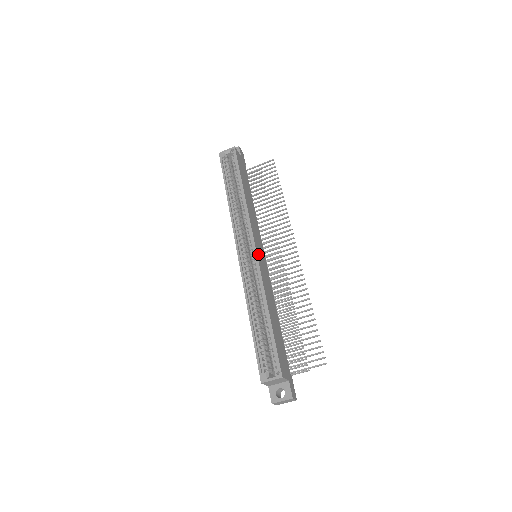
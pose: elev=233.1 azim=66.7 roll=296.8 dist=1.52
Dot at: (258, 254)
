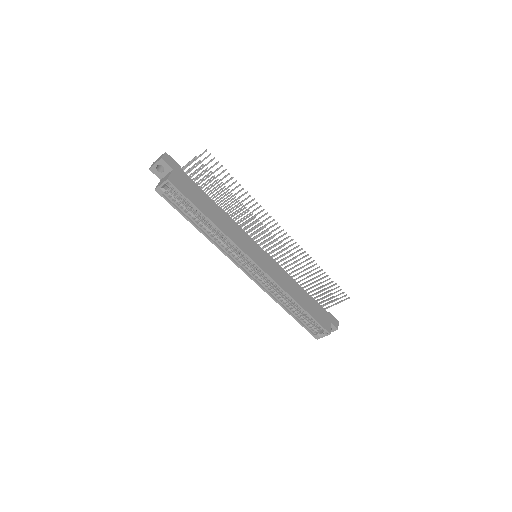
Dot at: (263, 267)
